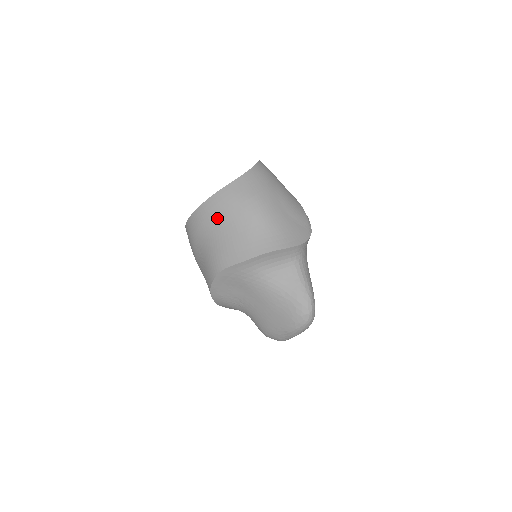
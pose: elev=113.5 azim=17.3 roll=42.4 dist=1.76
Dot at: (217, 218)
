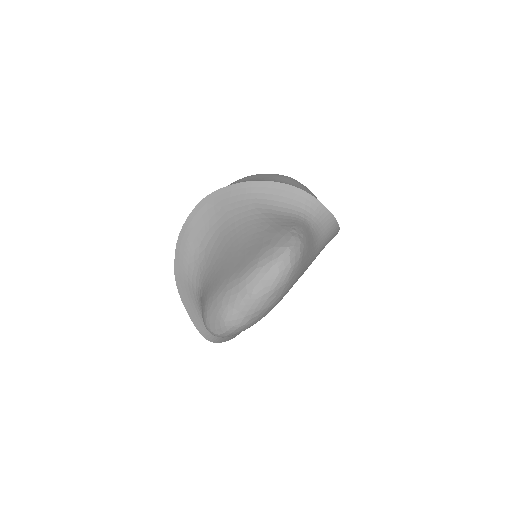
Dot at: (240, 181)
